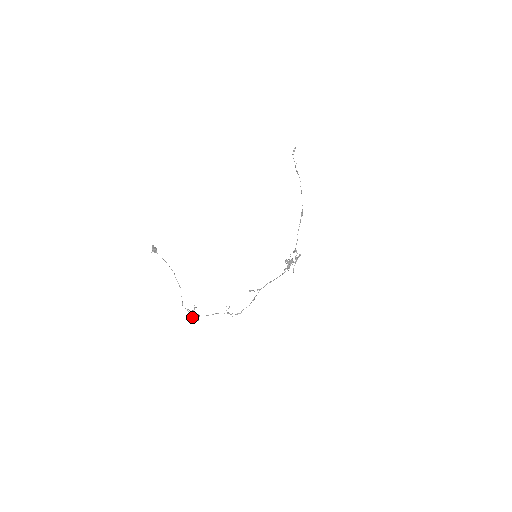
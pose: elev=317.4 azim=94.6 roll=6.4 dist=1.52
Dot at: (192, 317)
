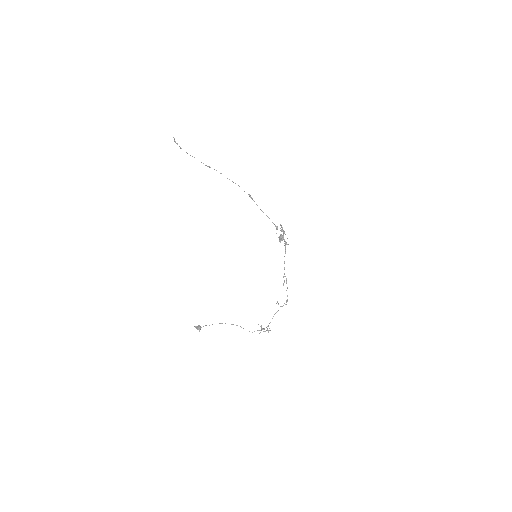
Dot at: occluded
